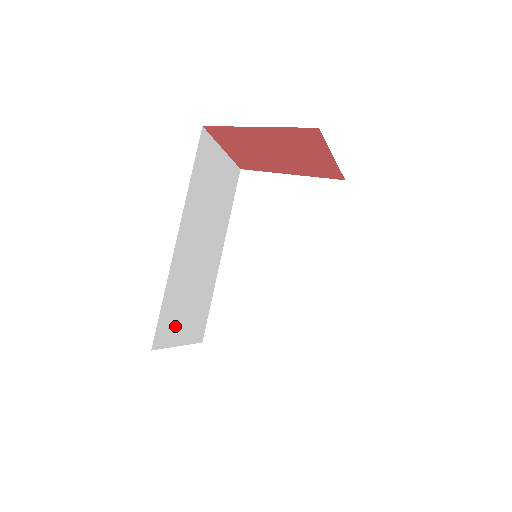
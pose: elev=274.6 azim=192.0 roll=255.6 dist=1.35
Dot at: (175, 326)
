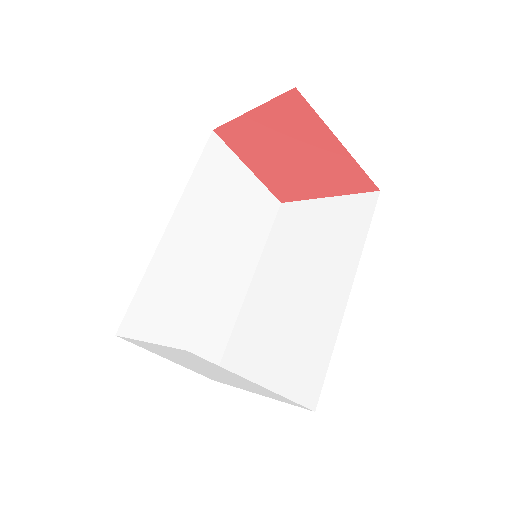
Dot at: (161, 329)
